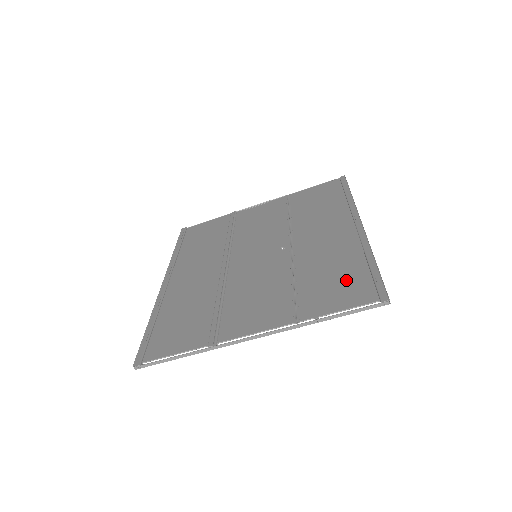
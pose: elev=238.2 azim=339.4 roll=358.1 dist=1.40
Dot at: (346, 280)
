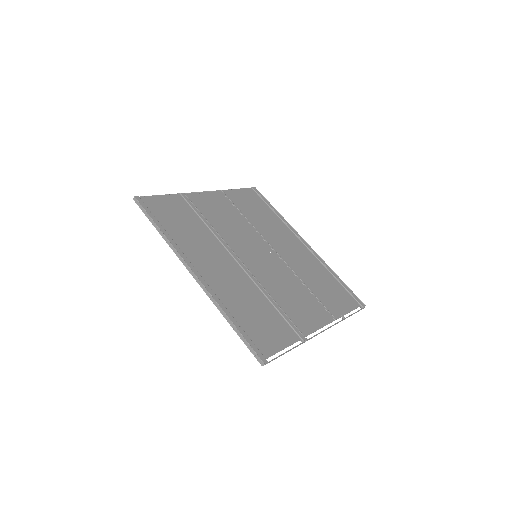
Dot at: (335, 289)
